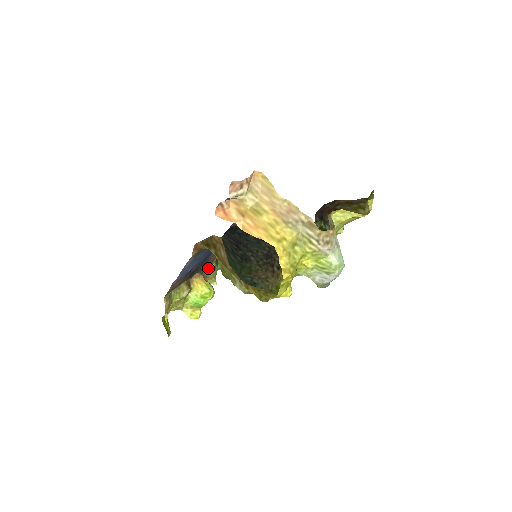
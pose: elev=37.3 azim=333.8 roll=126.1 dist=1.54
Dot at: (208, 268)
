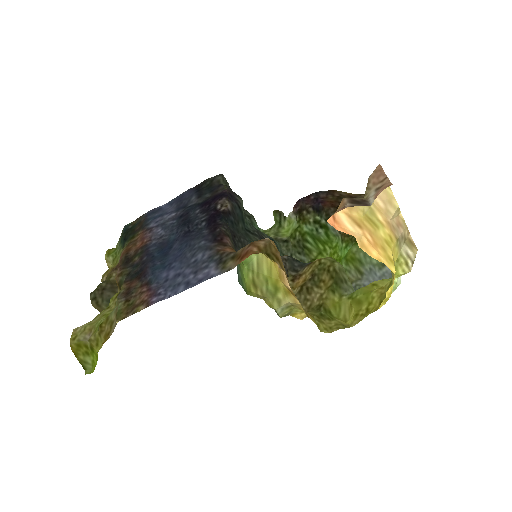
Dot at: (121, 254)
